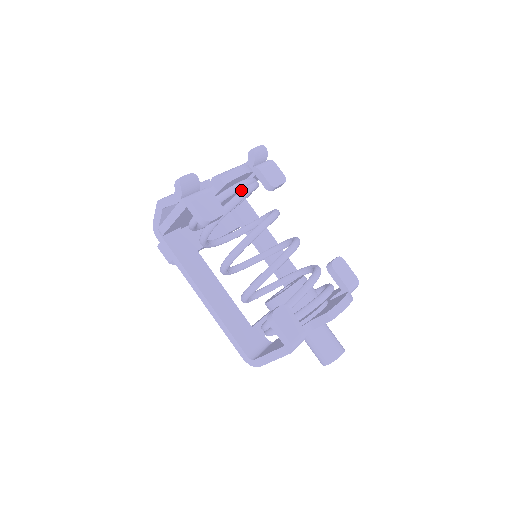
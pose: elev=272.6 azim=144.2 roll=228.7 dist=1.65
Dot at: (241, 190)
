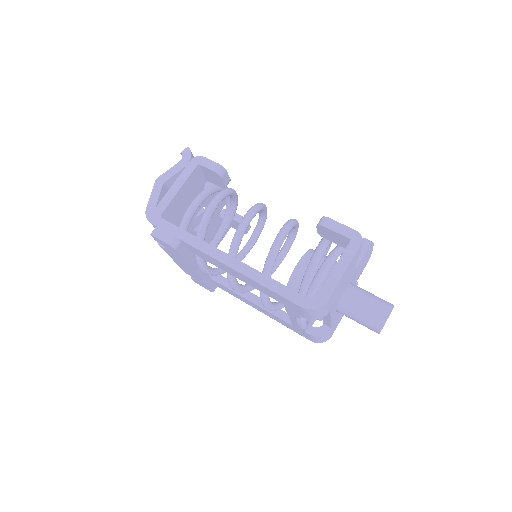
Dot at: occluded
